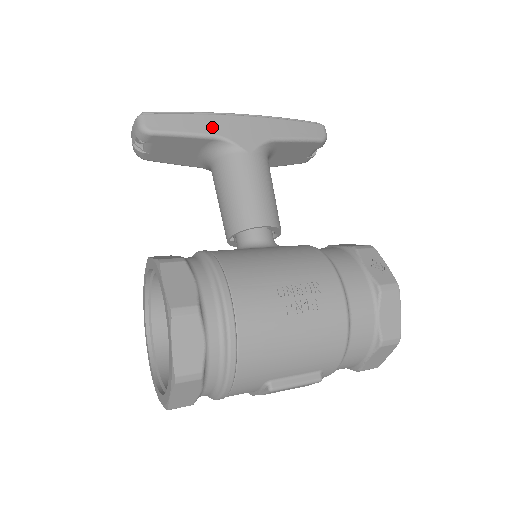
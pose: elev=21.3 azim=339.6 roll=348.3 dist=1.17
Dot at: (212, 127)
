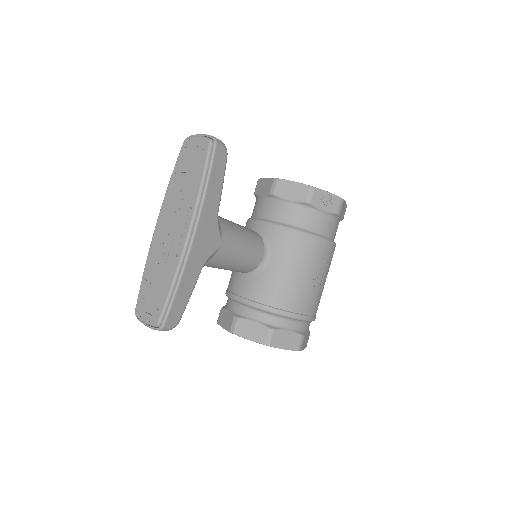
Dot at: (195, 271)
